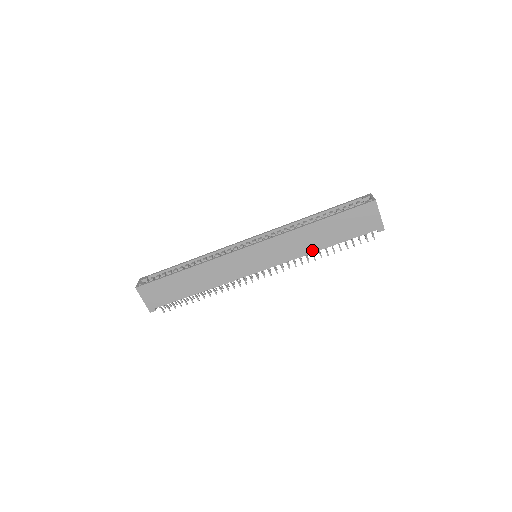
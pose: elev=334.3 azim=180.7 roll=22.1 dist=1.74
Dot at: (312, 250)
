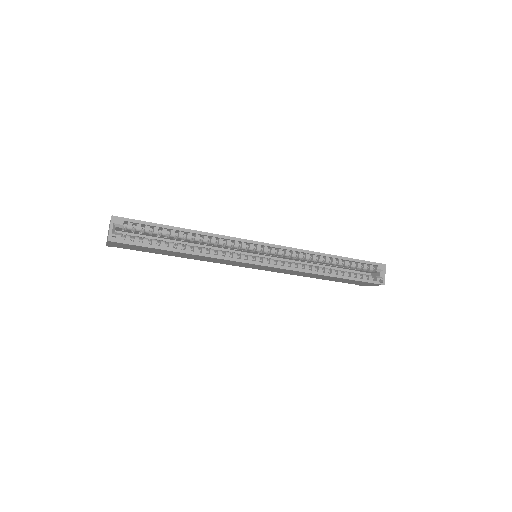
Dot at: (305, 276)
